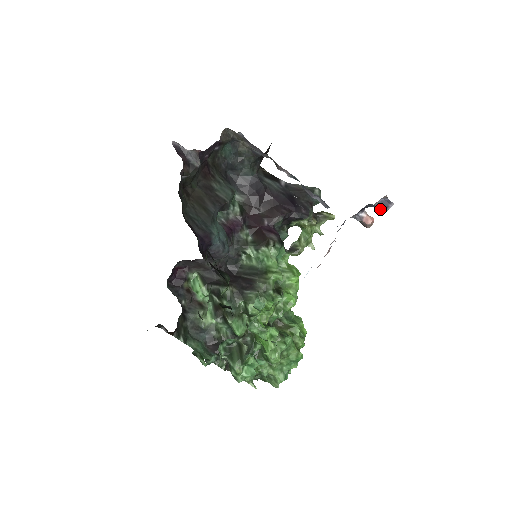
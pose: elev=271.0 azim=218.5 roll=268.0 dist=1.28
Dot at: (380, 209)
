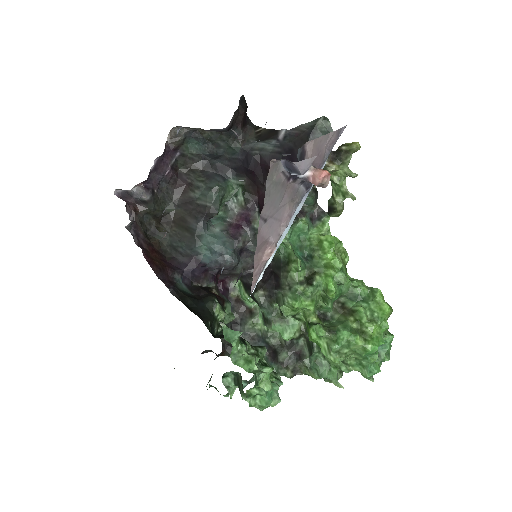
Dot at: (292, 173)
